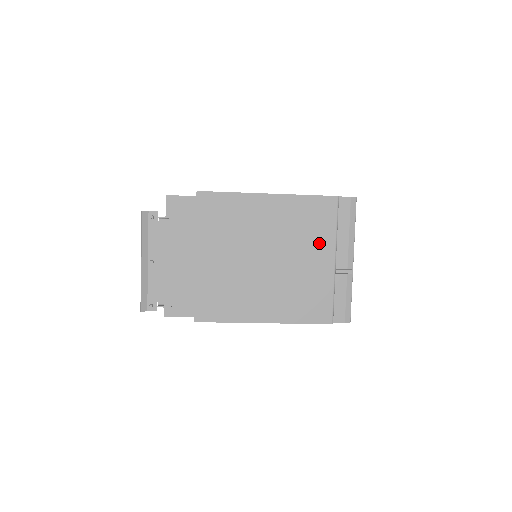
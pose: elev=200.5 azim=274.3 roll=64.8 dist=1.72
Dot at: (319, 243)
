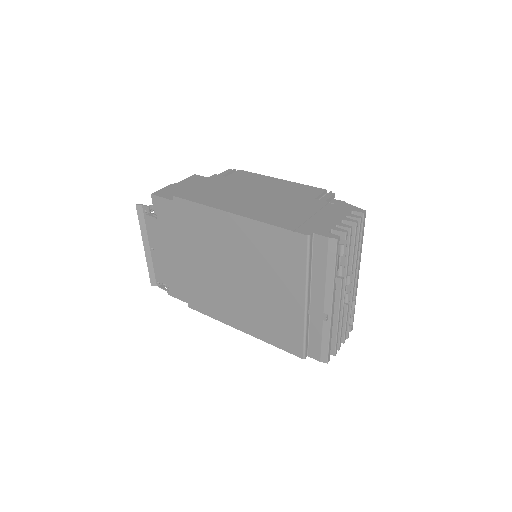
Dot at: (288, 280)
